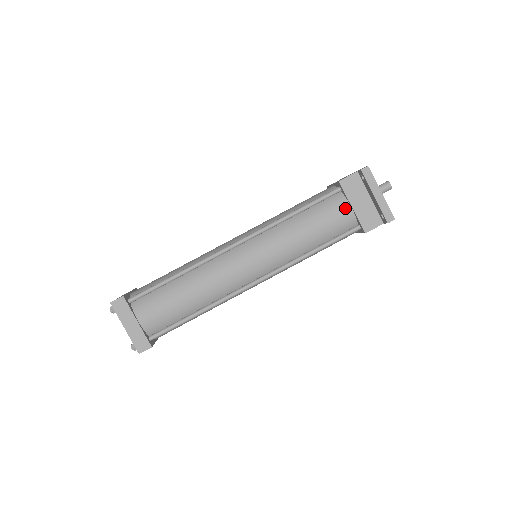
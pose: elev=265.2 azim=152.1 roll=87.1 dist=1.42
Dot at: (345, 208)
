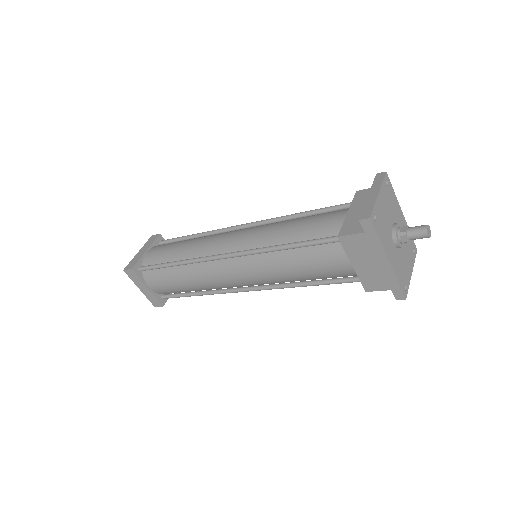
Dot at: (342, 214)
